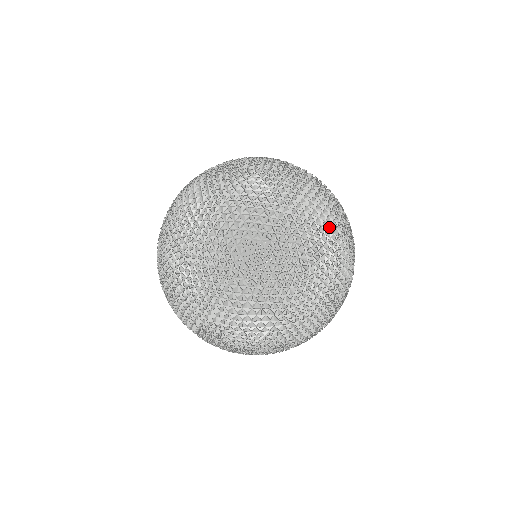
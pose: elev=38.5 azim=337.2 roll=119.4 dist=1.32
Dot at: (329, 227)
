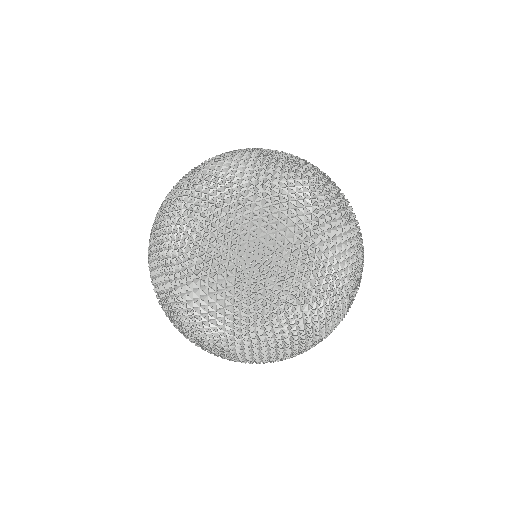
Dot at: (342, 277)
